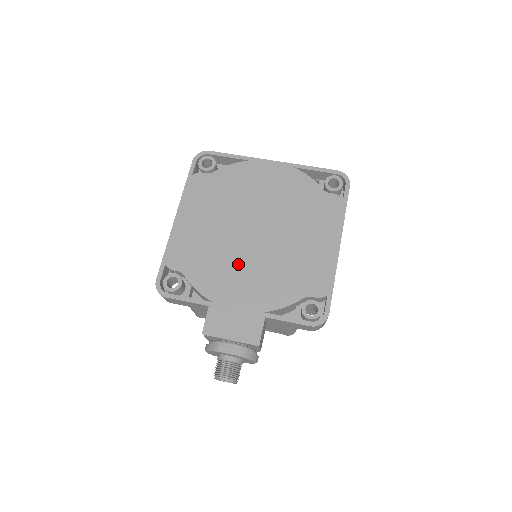
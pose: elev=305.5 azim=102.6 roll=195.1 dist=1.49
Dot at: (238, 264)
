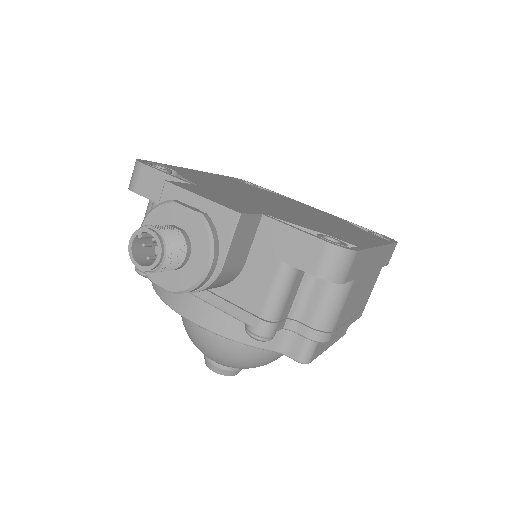
Dot at: (248, 197)
